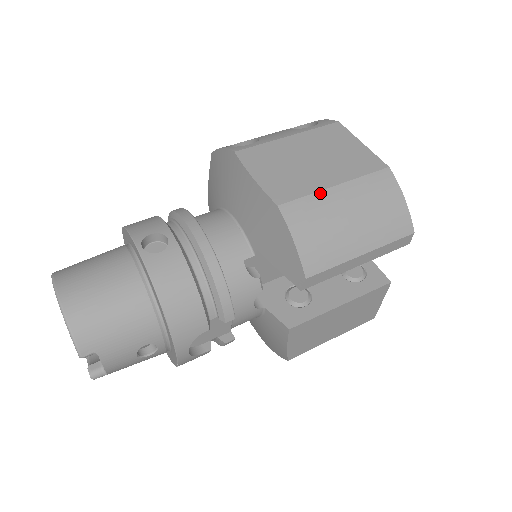
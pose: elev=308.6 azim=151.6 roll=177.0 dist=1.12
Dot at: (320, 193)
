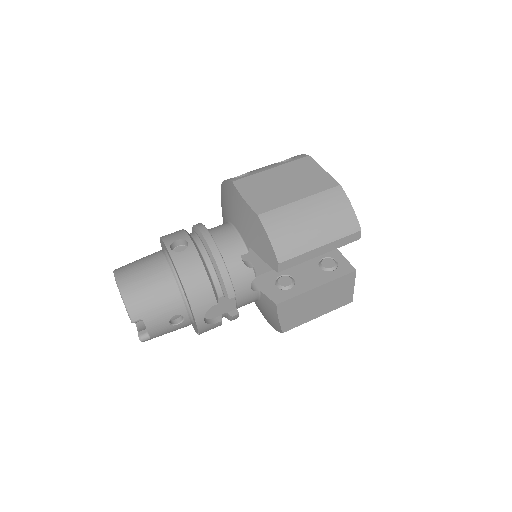
Dot at: (288, 205)
